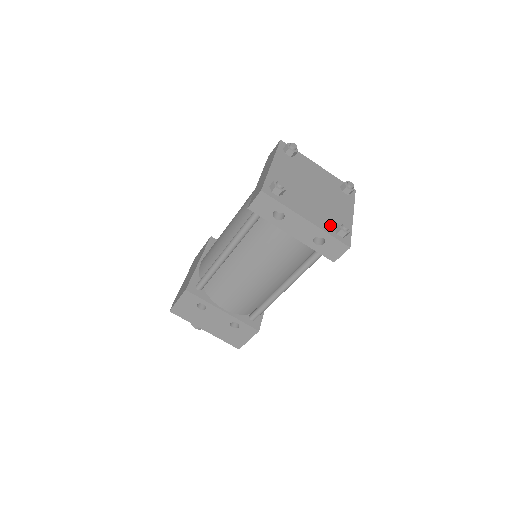
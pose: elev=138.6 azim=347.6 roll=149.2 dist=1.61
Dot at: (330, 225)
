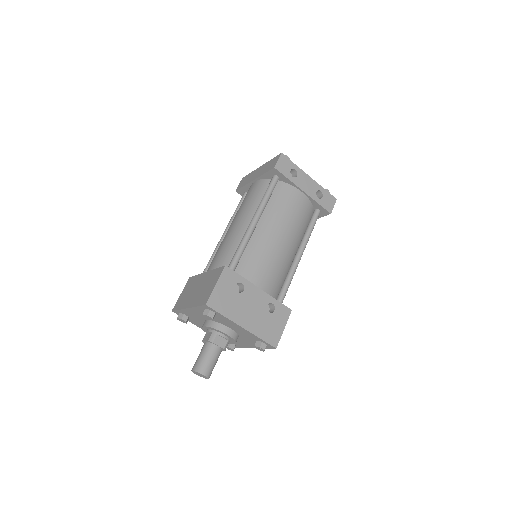
Dot at: occluded
